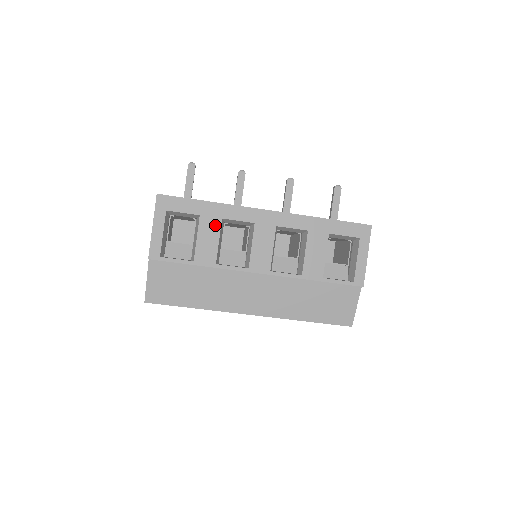
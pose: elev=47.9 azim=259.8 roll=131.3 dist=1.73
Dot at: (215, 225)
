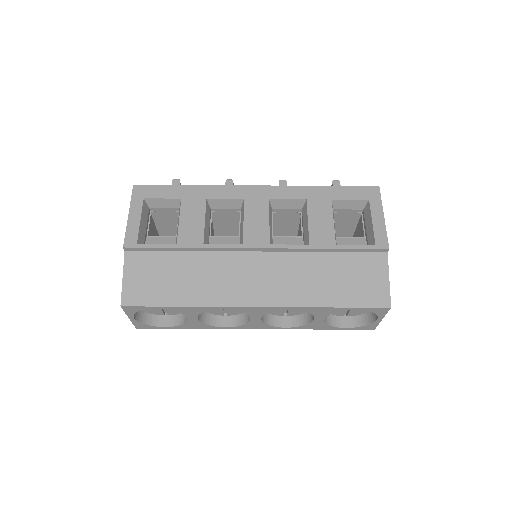
Dot at: (199, 206)
